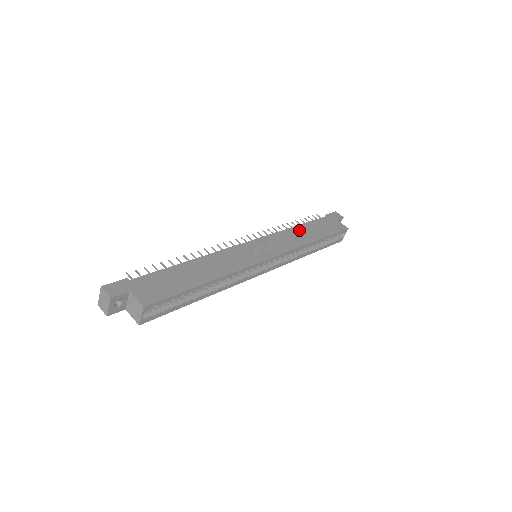
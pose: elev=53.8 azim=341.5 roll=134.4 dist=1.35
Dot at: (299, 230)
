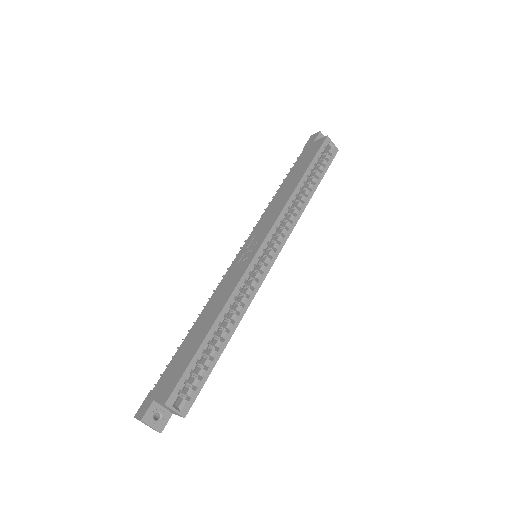
Dot at: (281, 192)
